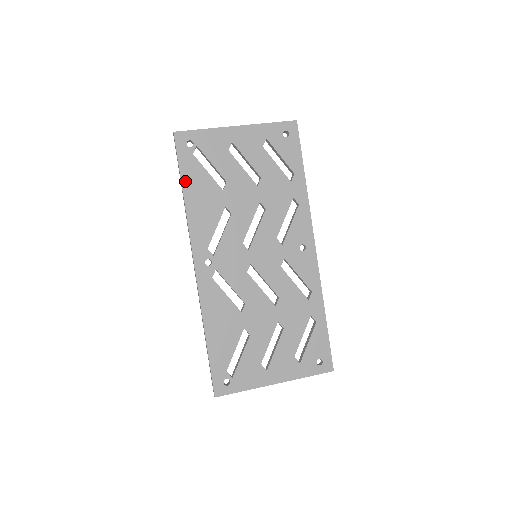
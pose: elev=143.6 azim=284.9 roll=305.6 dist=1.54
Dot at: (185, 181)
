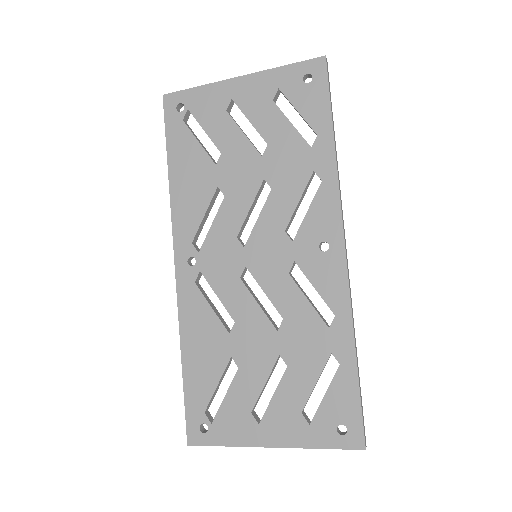
Dot at: (171, 155)
